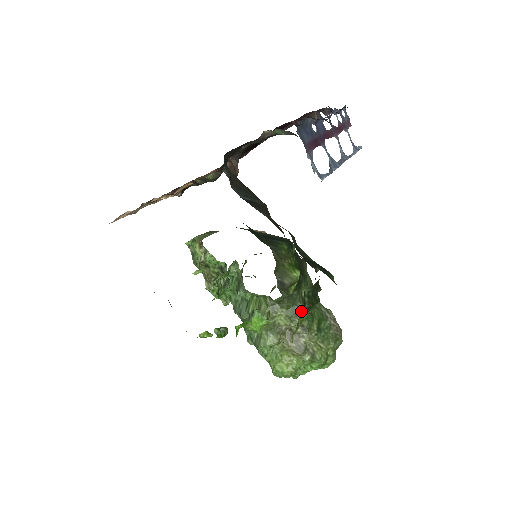
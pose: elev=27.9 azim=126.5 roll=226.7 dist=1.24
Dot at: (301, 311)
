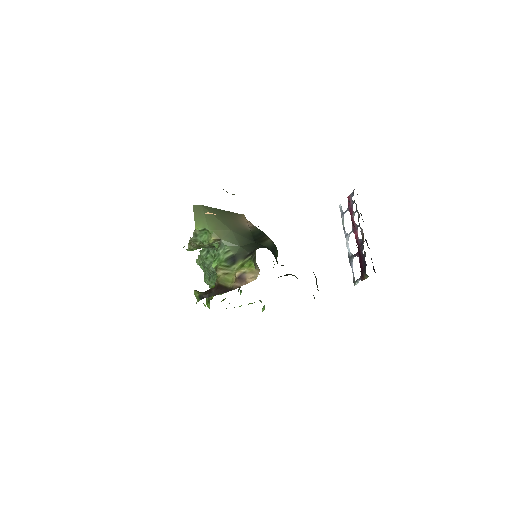
Dot at: occluded
